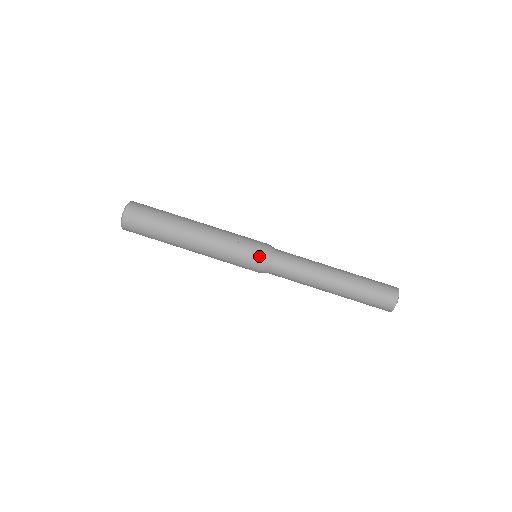
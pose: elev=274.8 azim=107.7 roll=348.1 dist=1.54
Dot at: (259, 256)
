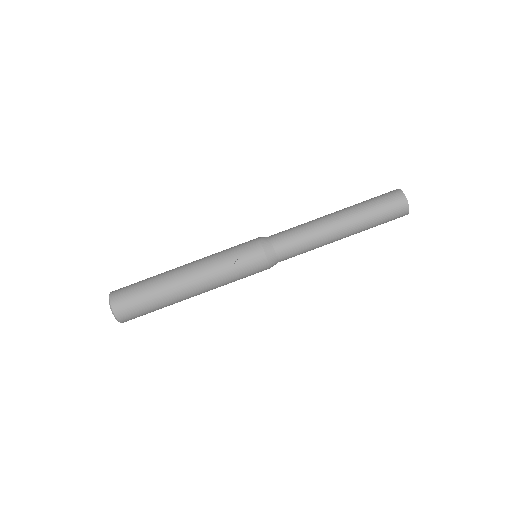
Dot at: (260, 255)
